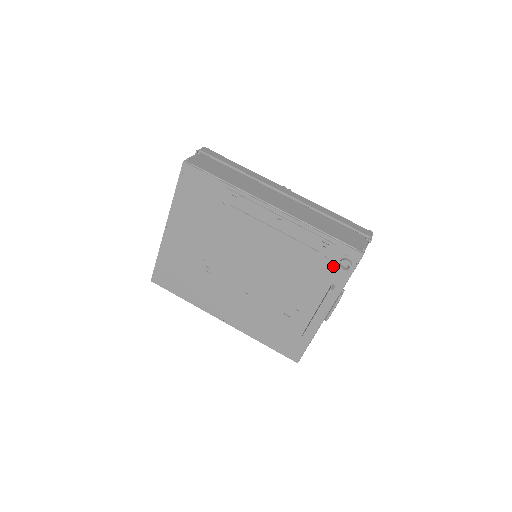
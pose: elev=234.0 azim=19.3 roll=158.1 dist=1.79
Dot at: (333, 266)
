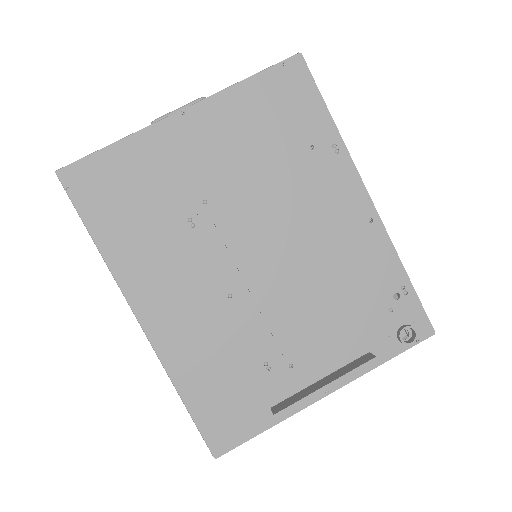
Dot at: (389, 328)
